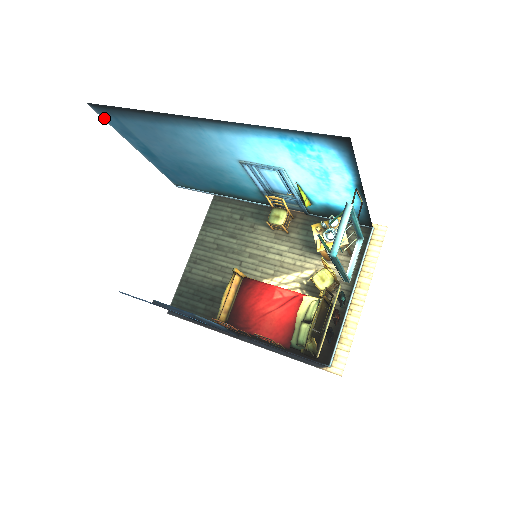
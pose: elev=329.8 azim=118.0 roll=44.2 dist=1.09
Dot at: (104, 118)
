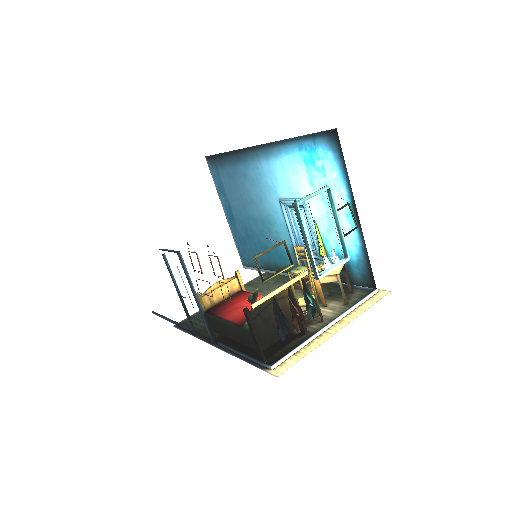
Dot at: (212, 173)
